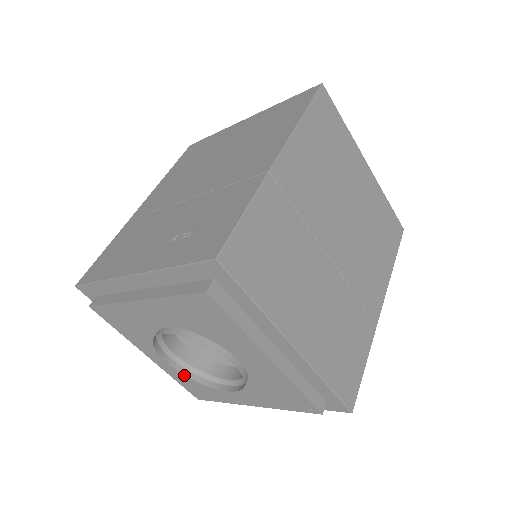
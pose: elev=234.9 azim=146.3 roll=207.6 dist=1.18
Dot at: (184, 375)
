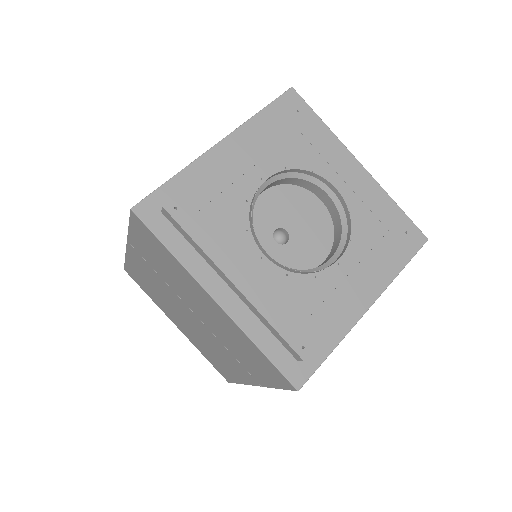
Dot at: (282, 292)
